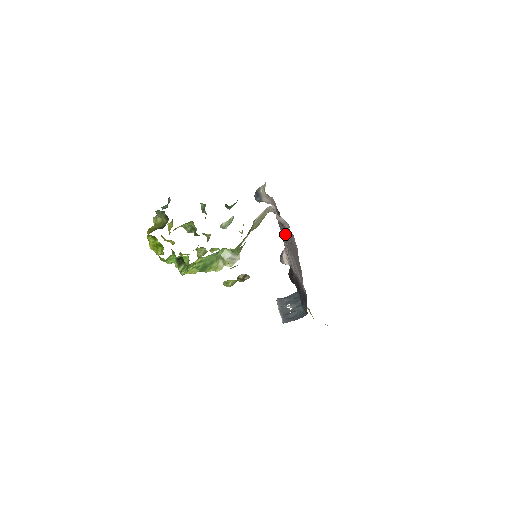
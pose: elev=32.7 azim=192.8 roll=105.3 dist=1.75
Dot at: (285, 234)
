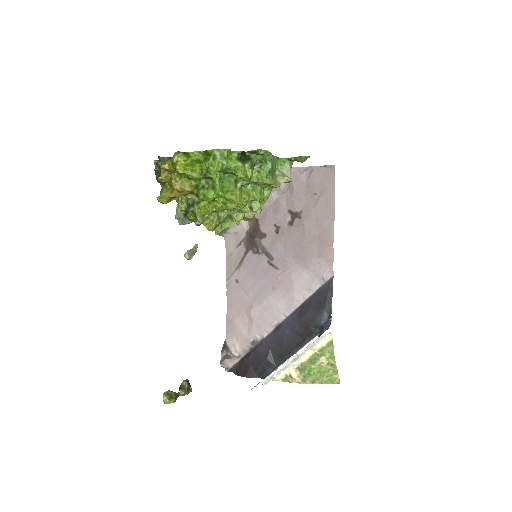
Dot at: (260, 256)
